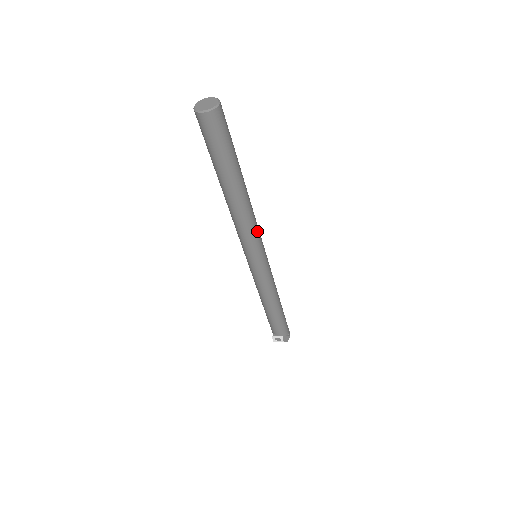
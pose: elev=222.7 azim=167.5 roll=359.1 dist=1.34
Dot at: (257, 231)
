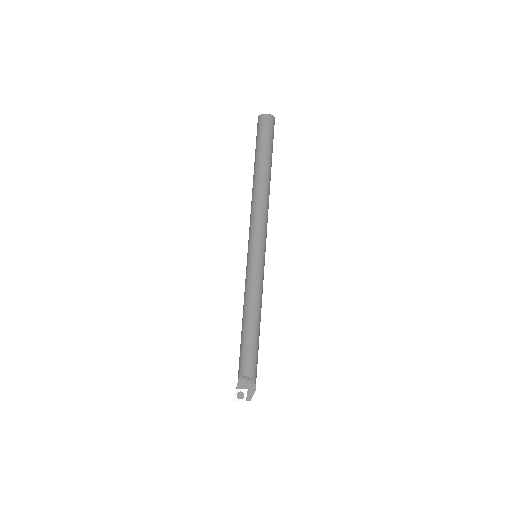
Dot at: occluded
